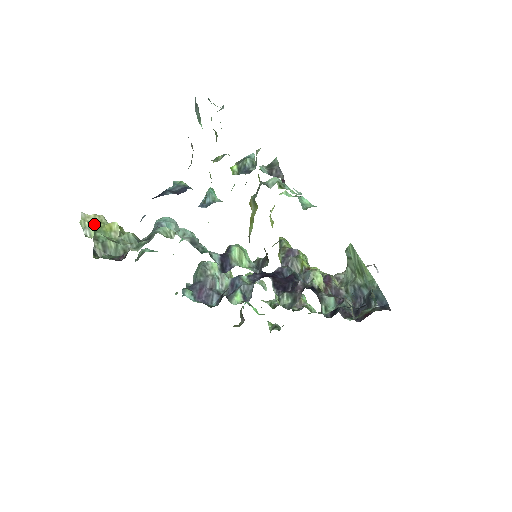
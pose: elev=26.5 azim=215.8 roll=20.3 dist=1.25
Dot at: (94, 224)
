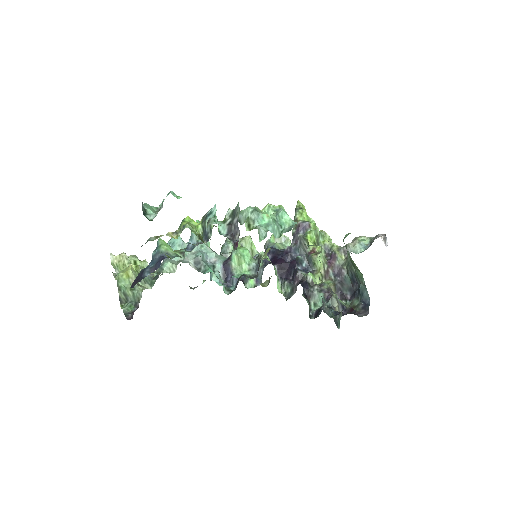
Dot at: (120, 266)
